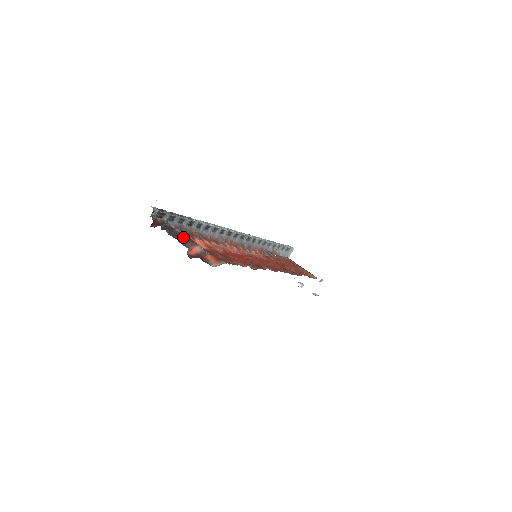
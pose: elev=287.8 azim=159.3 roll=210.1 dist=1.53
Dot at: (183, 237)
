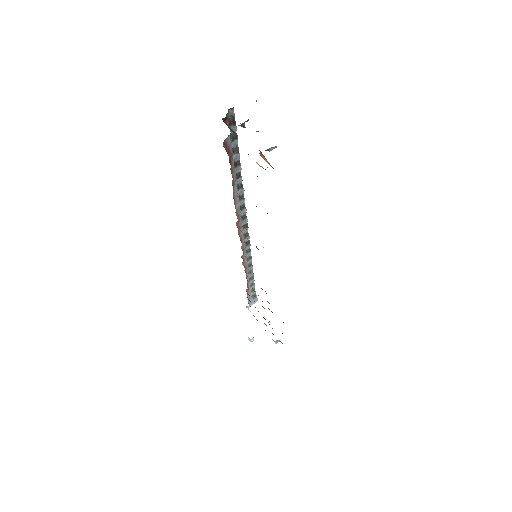
Dot at: occluded
